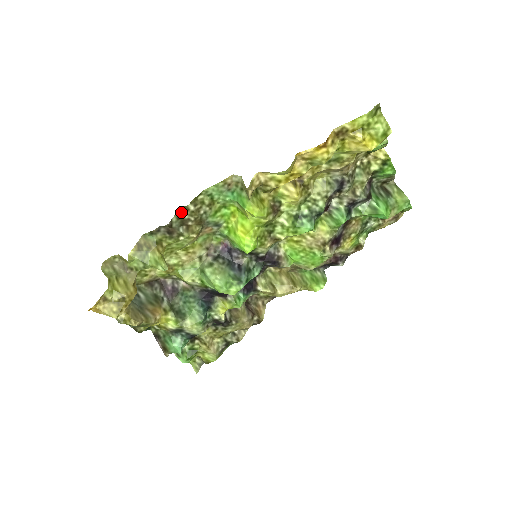
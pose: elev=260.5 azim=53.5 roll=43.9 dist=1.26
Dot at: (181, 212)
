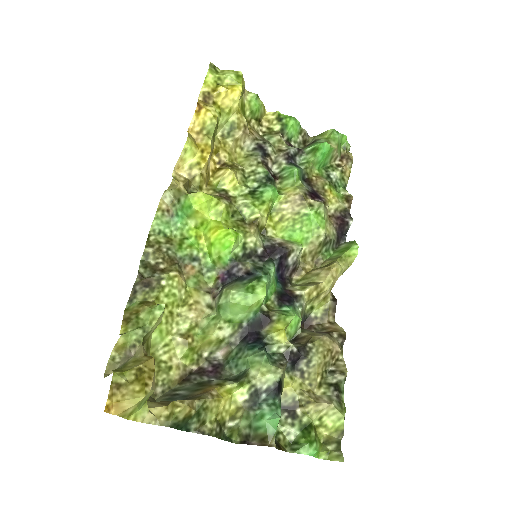
Dot at: (144, 262)
